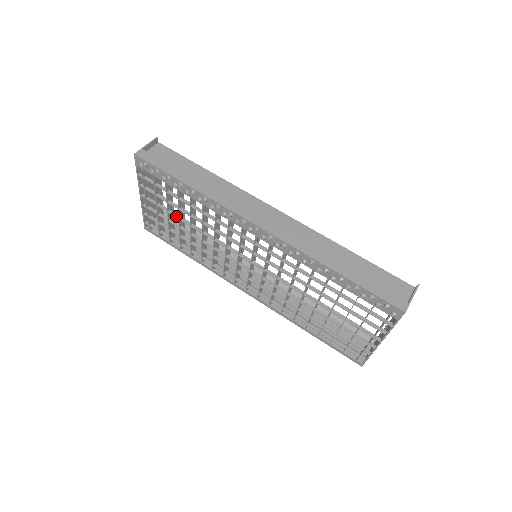
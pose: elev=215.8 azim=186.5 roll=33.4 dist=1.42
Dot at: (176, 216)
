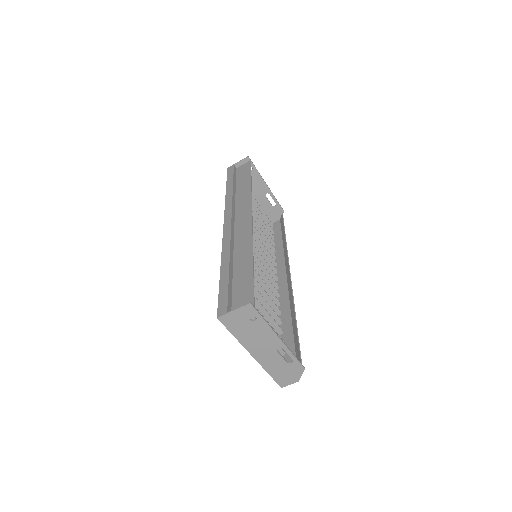
Dot at: occluded
